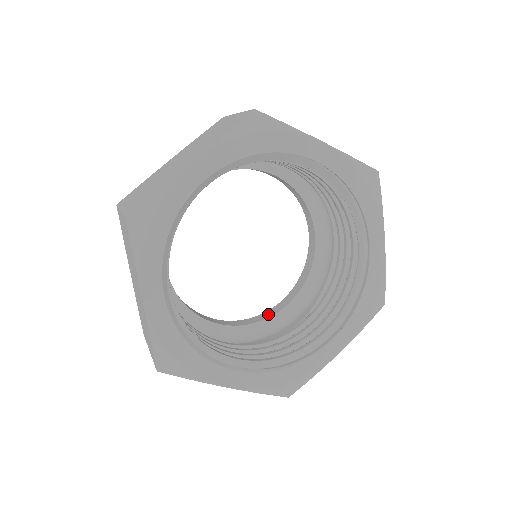
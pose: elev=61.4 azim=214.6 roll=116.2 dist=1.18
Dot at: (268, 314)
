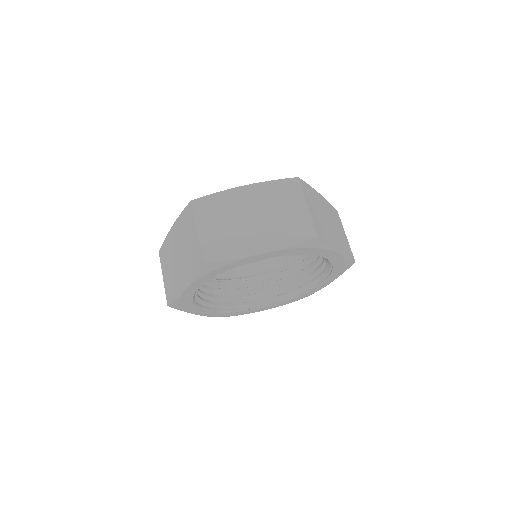
Dot at: occluded
